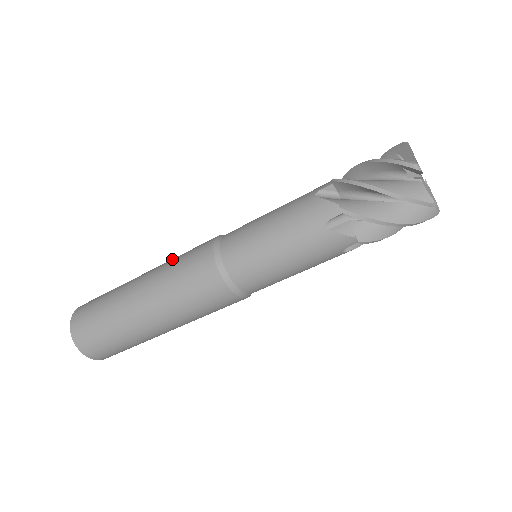
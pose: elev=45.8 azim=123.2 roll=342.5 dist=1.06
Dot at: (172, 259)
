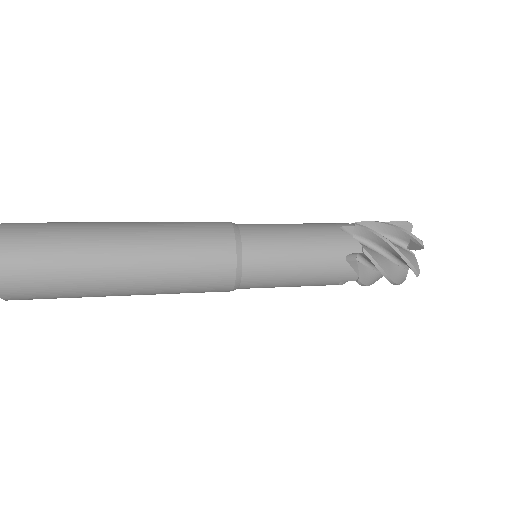
Dot at: (172, 247)
